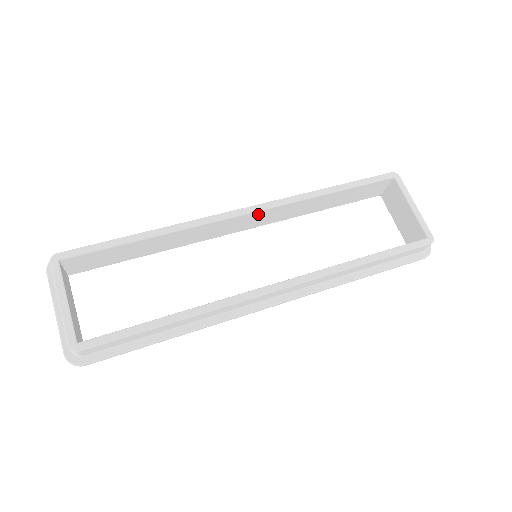
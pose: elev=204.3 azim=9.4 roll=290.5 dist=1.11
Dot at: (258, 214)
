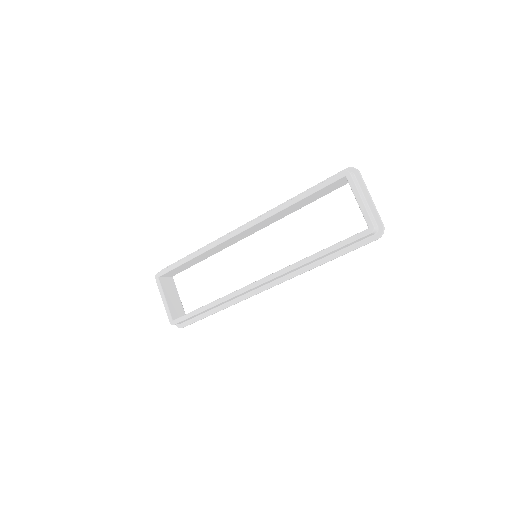
Dot at: (251, 228)
